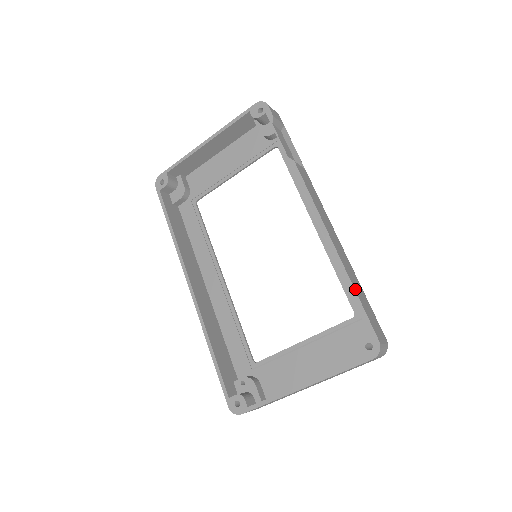
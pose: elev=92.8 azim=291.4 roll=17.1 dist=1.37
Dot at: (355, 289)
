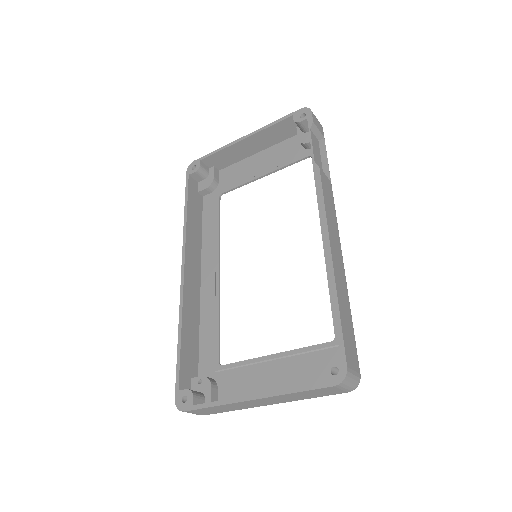
Dot at: (339, 306)
